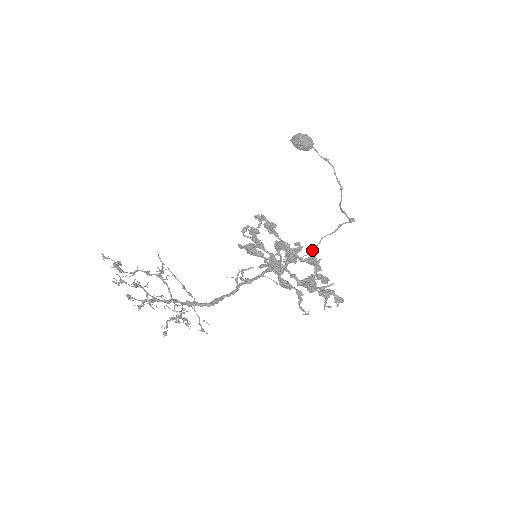
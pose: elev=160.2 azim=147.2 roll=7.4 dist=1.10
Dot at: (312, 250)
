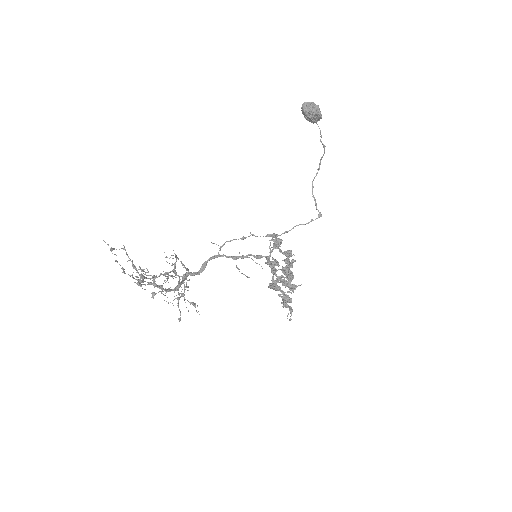
Dot at: (284, 232)
